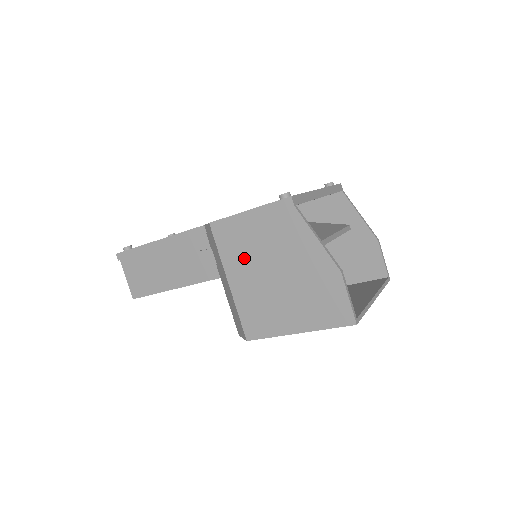
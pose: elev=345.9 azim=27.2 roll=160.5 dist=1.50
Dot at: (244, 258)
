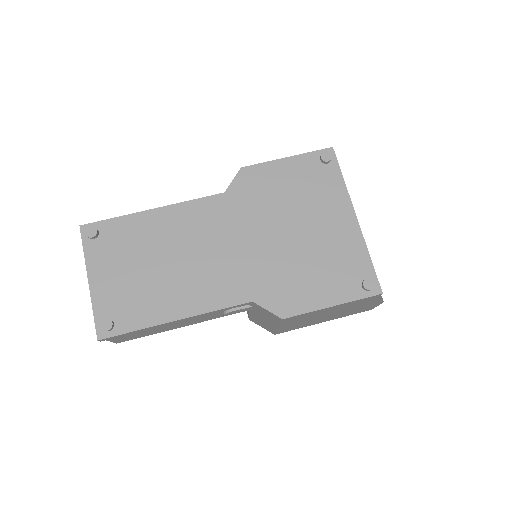
Dot at: occluded
